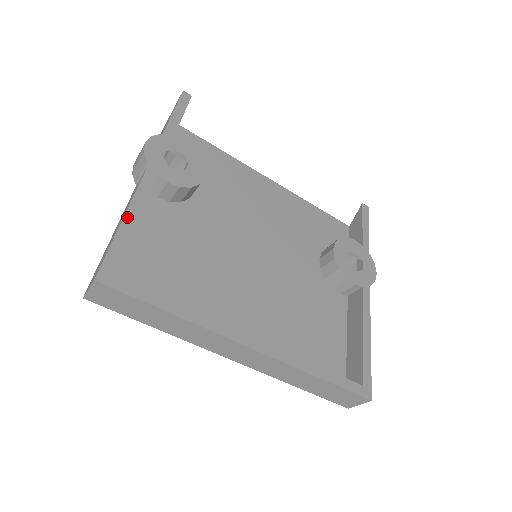
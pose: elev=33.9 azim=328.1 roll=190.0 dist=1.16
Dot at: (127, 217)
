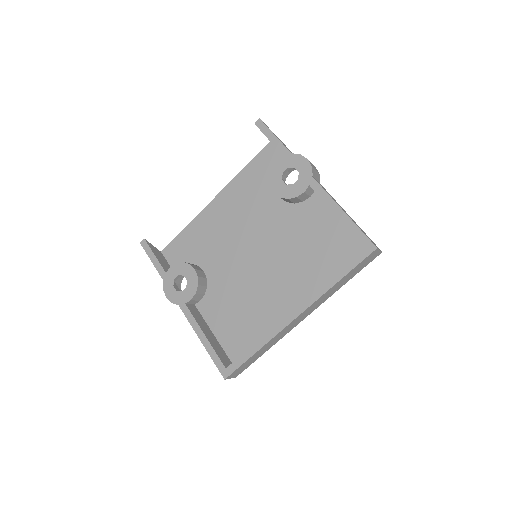
Dot at: (201, 340)
